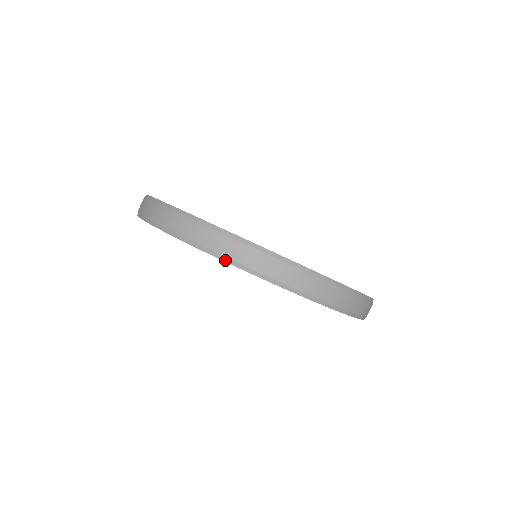
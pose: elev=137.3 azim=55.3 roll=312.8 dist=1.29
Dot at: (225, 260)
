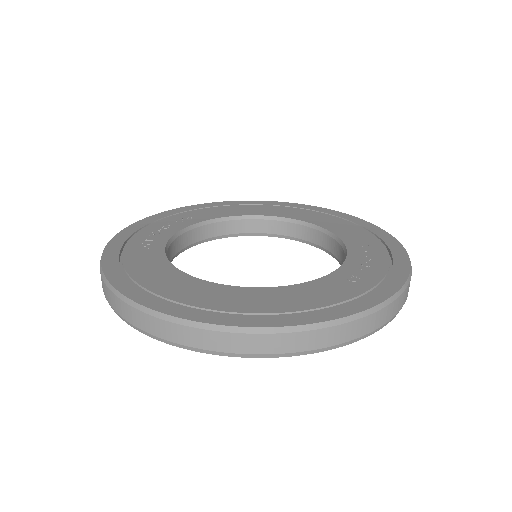
Dot at: (237, 356)
